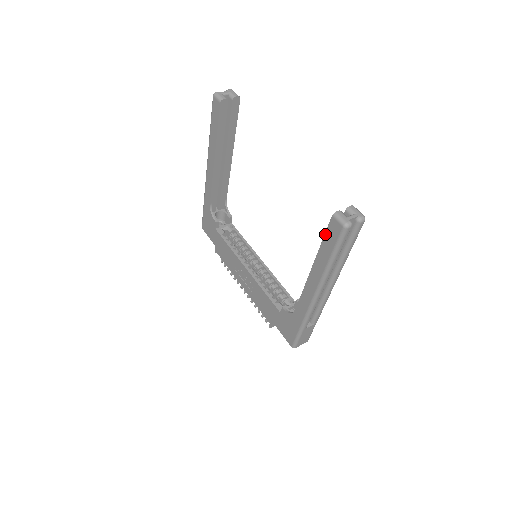
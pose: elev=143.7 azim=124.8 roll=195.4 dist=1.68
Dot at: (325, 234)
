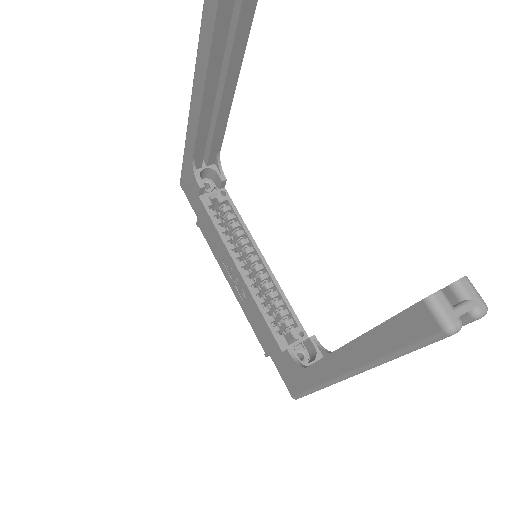
Dot at: (395, 316)
